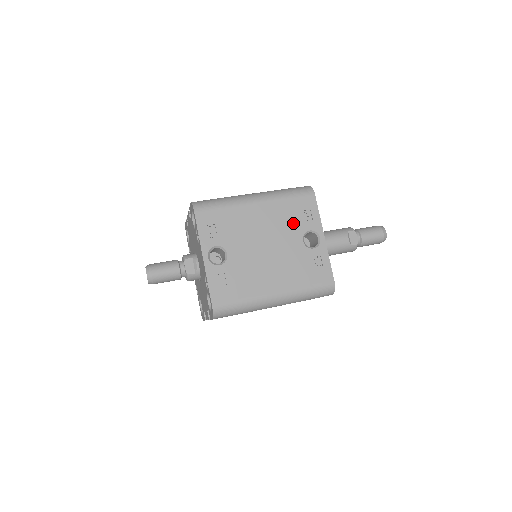
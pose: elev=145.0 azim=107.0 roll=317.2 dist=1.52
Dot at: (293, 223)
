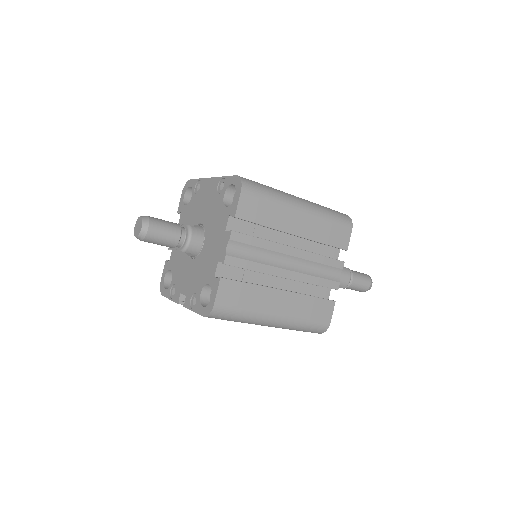
Dot at: occluded
